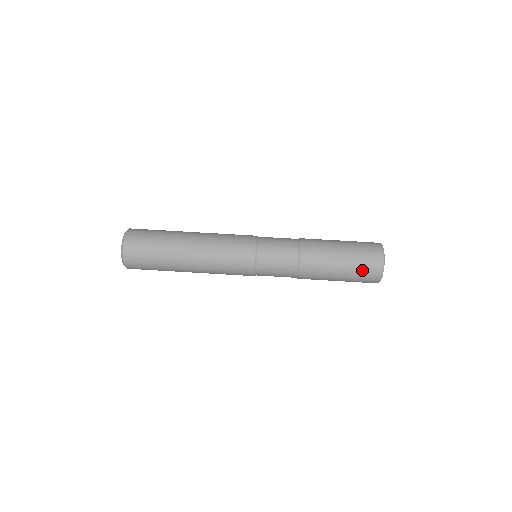
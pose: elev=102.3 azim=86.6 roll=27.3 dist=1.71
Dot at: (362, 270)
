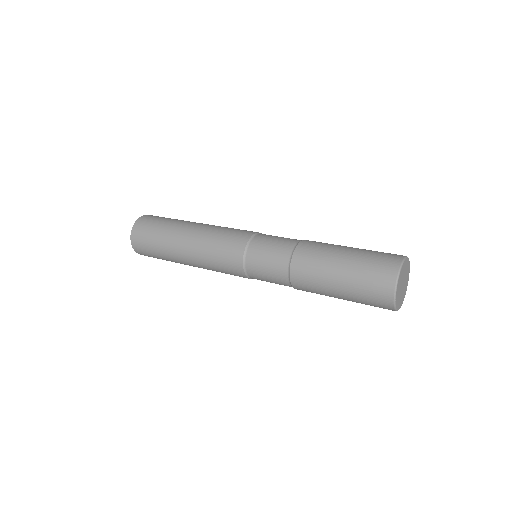
Dot at: (370, 267)
